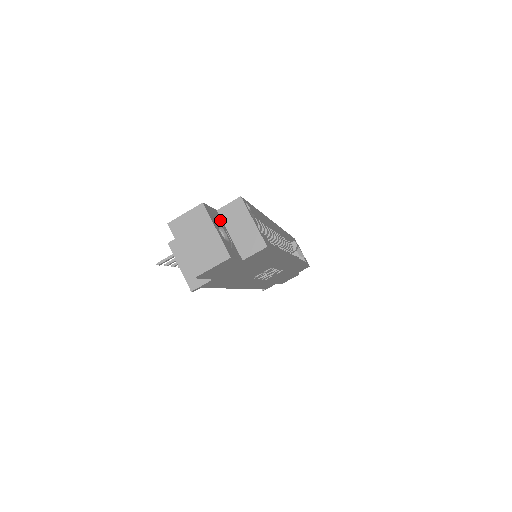
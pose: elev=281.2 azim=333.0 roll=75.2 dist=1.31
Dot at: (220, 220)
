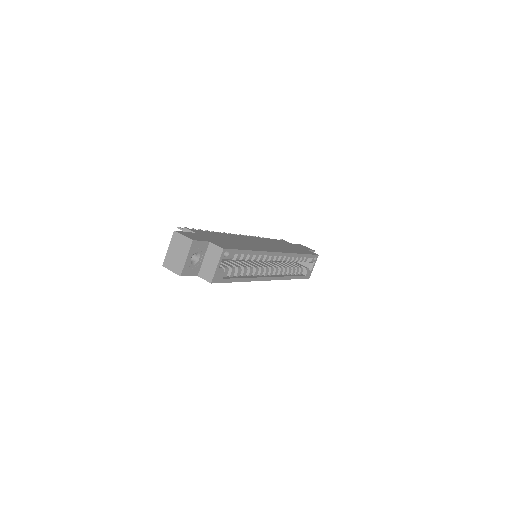
Dot at: (204, 249)
